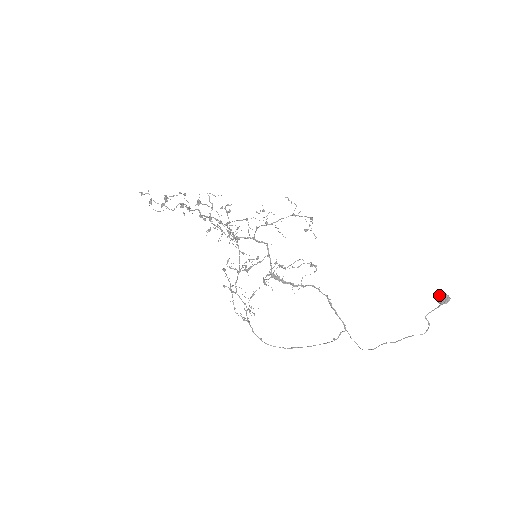
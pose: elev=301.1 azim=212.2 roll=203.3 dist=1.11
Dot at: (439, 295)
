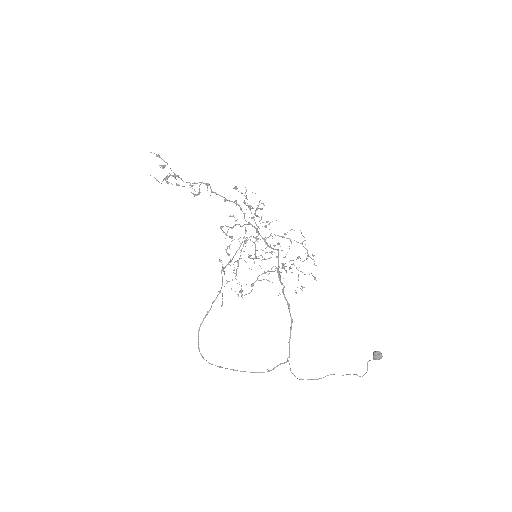
Dot at: (377, 351)
